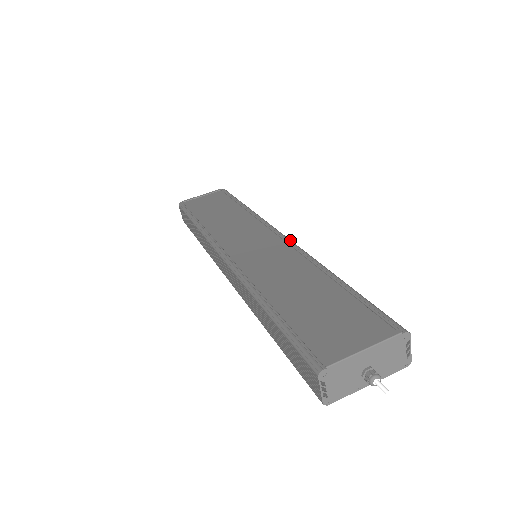
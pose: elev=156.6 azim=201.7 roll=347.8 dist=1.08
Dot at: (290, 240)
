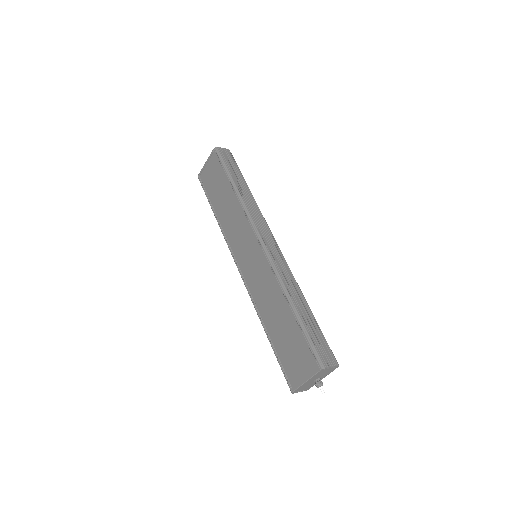
Dot at: (265, 252)
